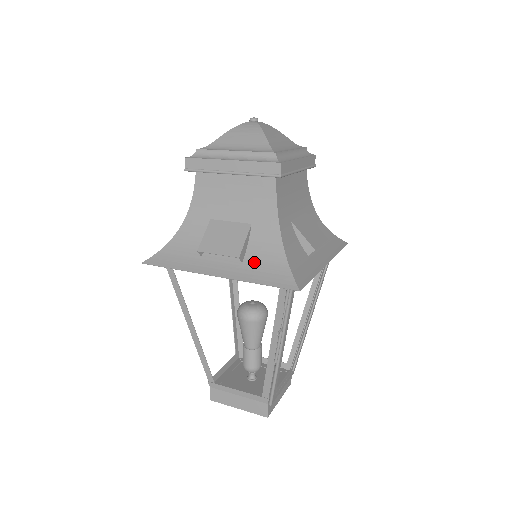
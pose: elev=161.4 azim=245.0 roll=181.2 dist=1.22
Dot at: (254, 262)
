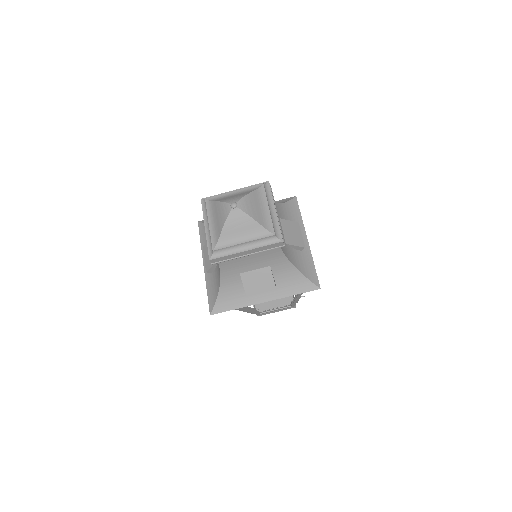
Dot at: (213, 279)
